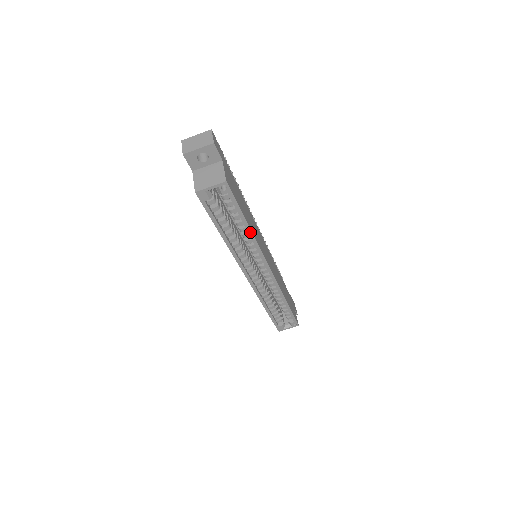
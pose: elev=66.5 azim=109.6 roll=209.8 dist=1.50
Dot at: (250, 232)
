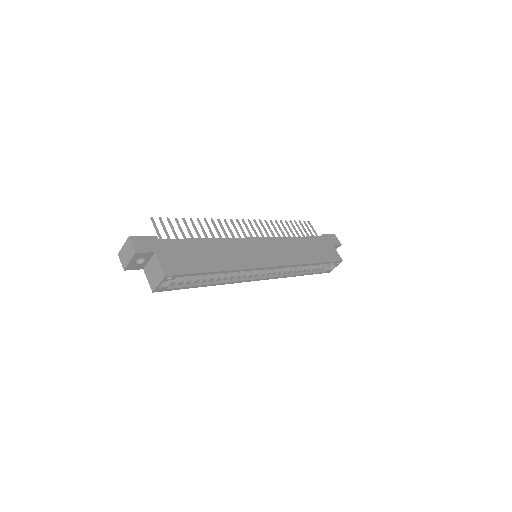
Dot at: (224, 272)
